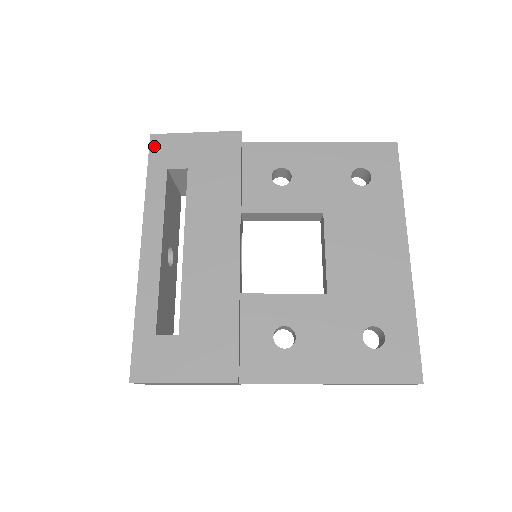
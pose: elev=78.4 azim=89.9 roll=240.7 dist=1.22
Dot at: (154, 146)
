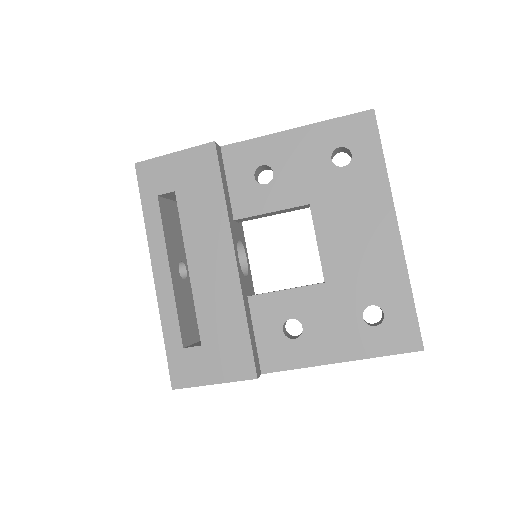
Dot at: (141, 175)
